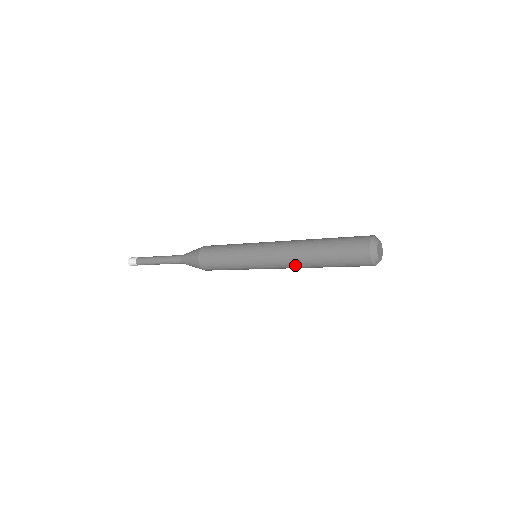
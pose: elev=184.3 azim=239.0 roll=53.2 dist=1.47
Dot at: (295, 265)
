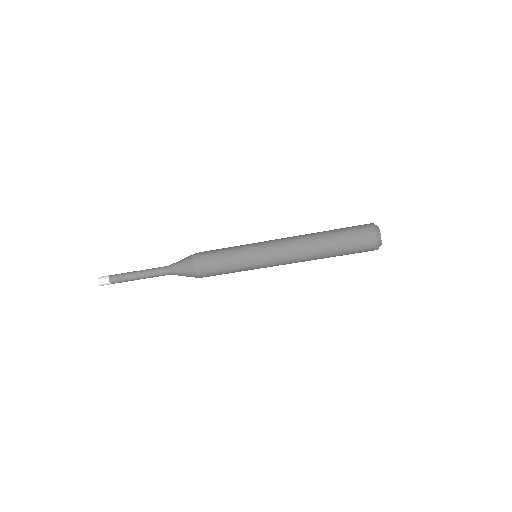
Dot at: (302, 256)
